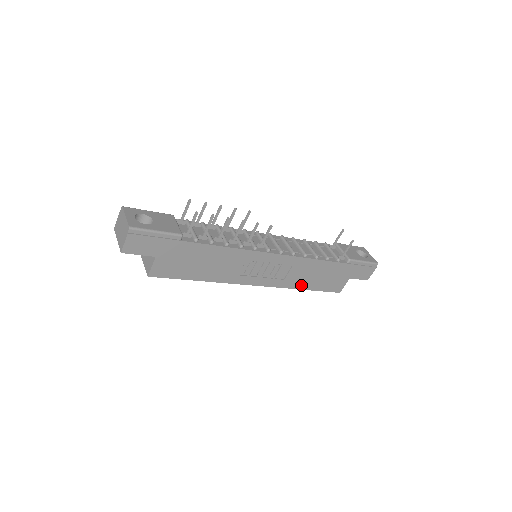
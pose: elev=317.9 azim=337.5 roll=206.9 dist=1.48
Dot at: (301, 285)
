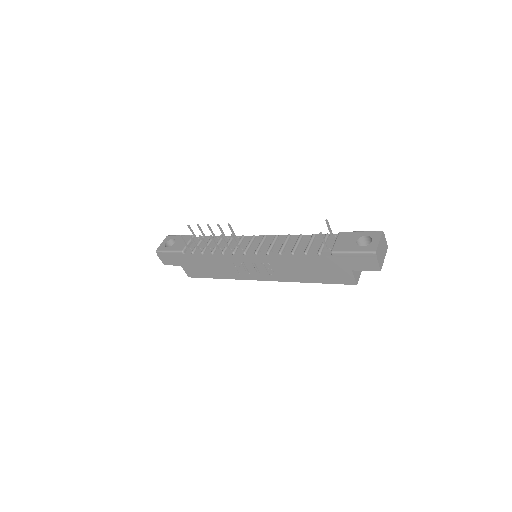
Dot at: (302, 279)
